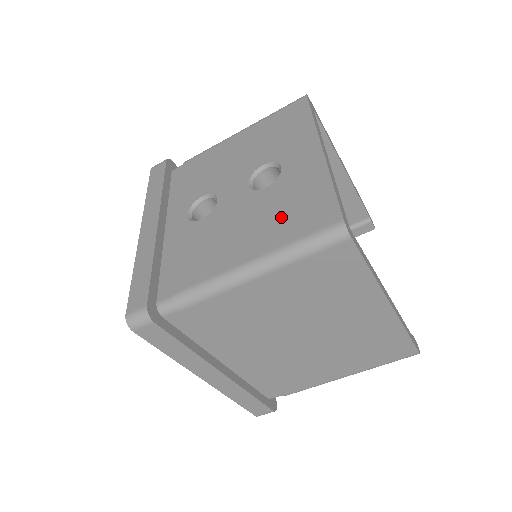
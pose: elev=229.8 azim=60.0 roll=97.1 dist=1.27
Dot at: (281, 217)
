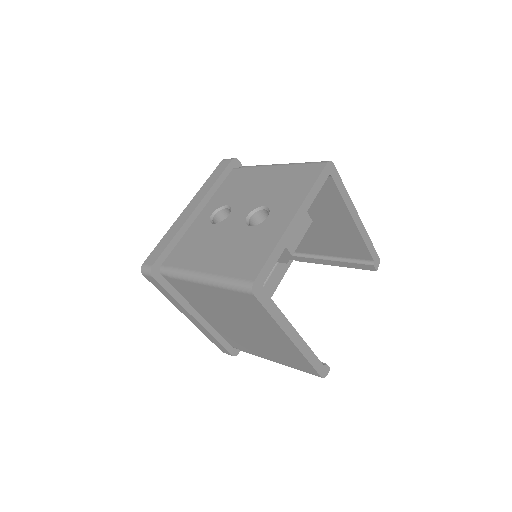
Dot at: (238, 255)
